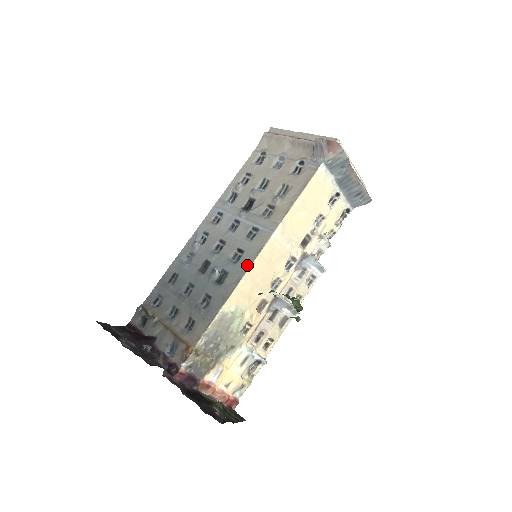
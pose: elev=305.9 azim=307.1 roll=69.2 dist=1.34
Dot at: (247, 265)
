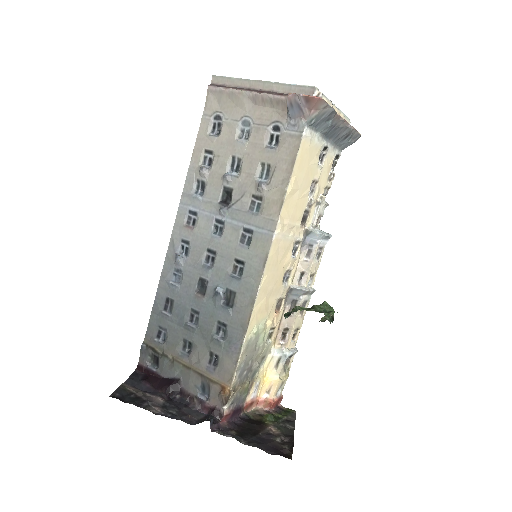
Dot at: (256, 281)
